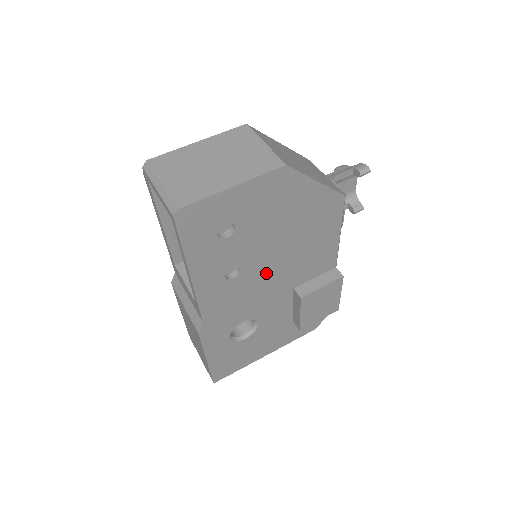
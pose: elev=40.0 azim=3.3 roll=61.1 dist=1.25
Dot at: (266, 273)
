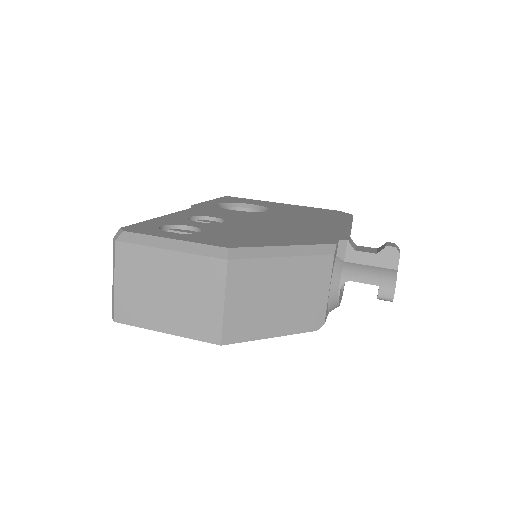
Dot at: occluded
